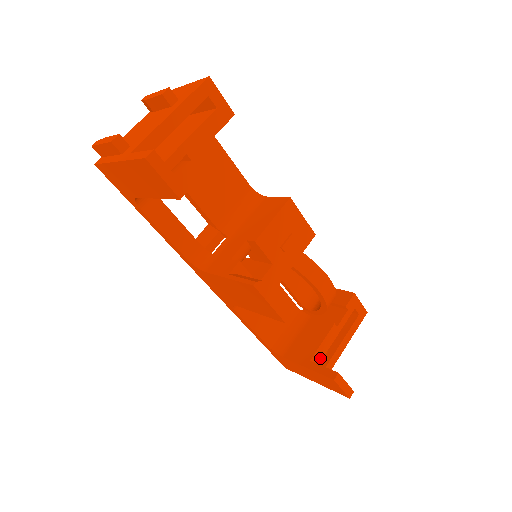
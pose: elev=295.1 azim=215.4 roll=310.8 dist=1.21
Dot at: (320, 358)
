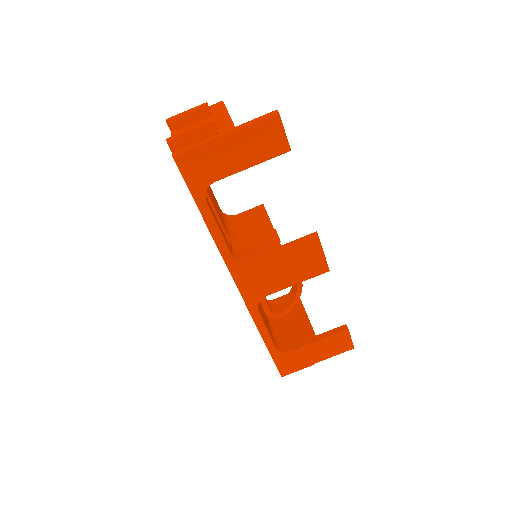
Dot at: occluded
